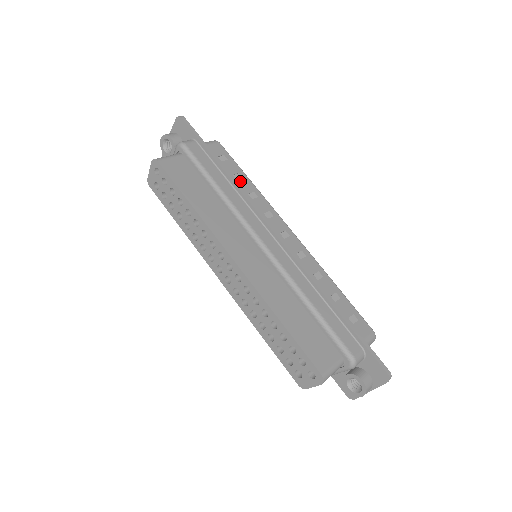
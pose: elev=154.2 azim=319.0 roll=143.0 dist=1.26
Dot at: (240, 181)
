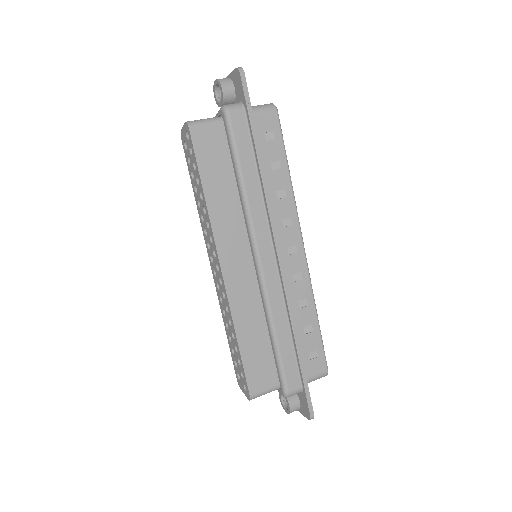
Dot at: (275, 172)
